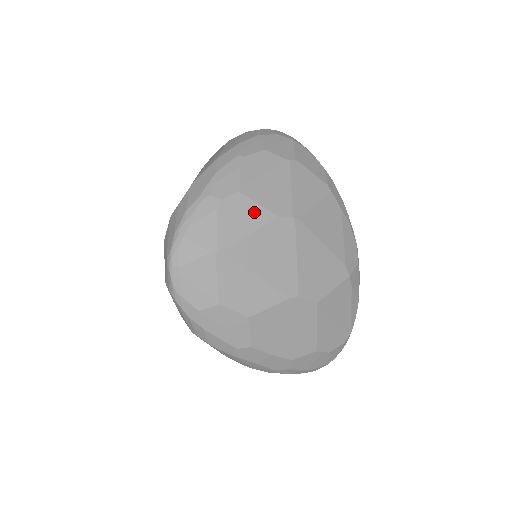
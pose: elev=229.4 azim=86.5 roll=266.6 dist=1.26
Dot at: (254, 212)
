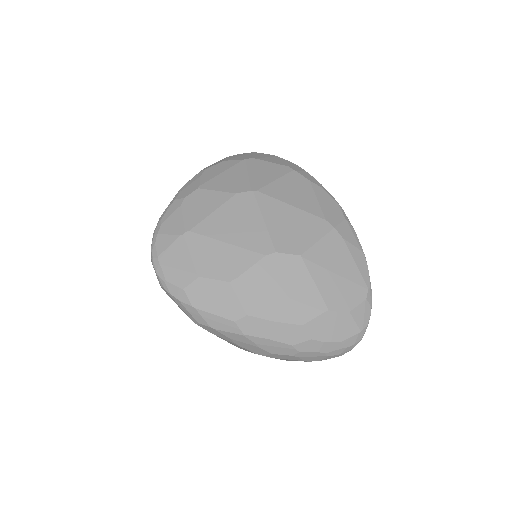
Dot at: (214, 197)
